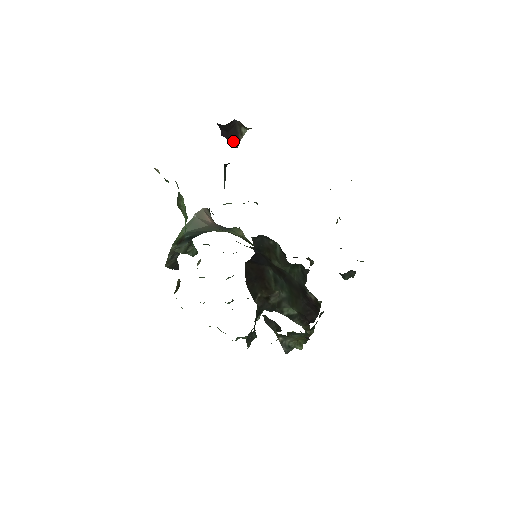
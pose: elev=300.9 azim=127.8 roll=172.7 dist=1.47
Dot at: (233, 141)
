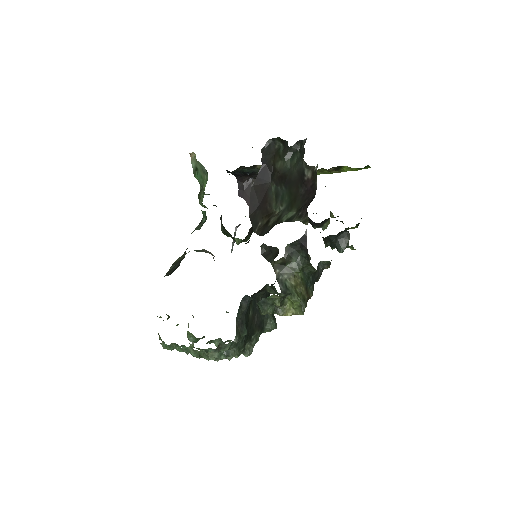
Dot at: (246, 199)
